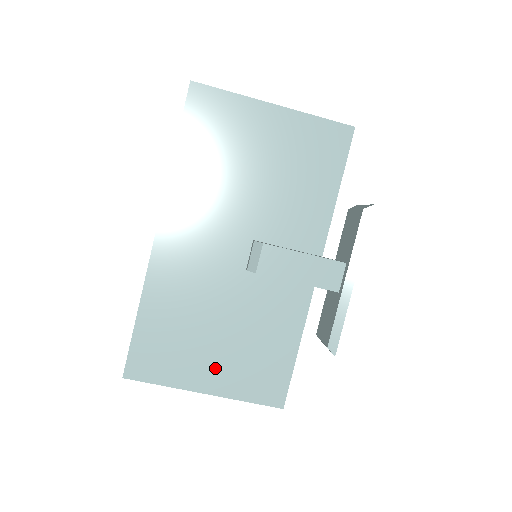
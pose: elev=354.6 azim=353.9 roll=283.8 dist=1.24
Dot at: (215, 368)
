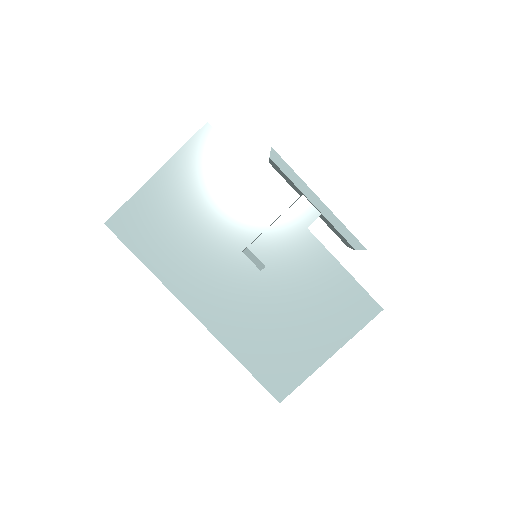
Dot at: (317, 338)
